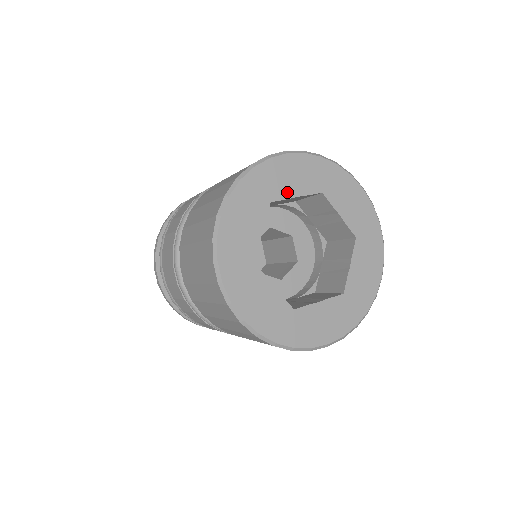
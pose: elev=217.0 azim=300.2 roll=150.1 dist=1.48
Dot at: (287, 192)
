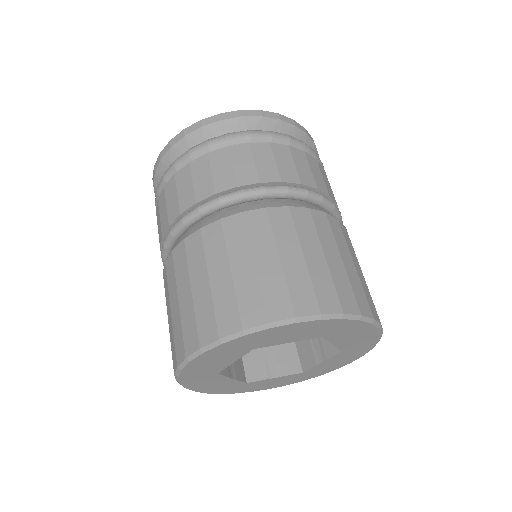
Dot at: (278, 342)
